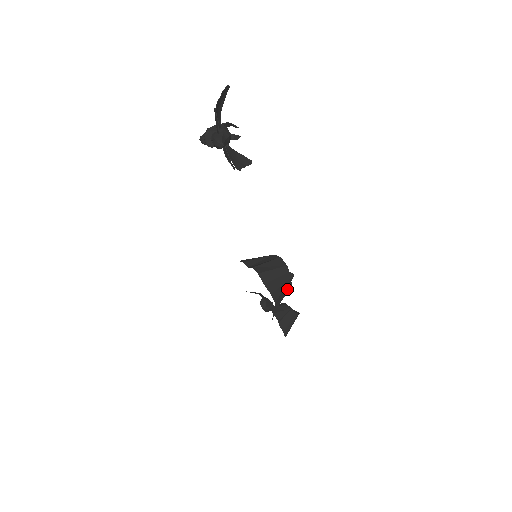
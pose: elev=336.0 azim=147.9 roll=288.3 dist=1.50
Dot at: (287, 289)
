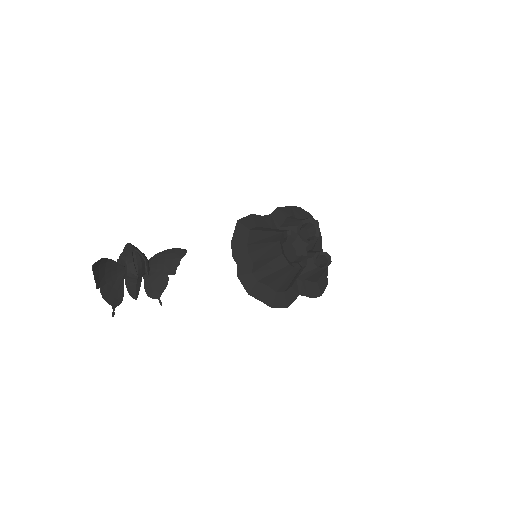
Dot at: (299, 272)
